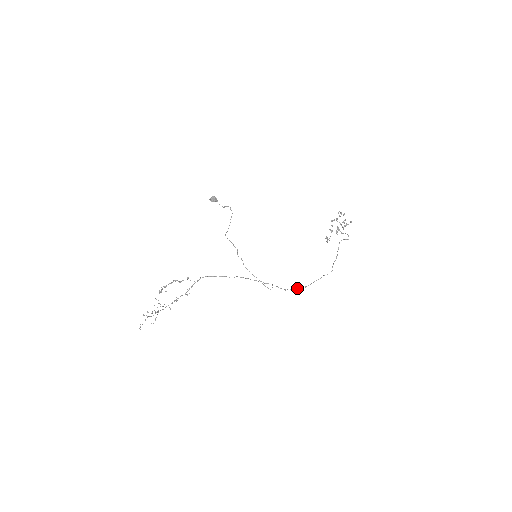
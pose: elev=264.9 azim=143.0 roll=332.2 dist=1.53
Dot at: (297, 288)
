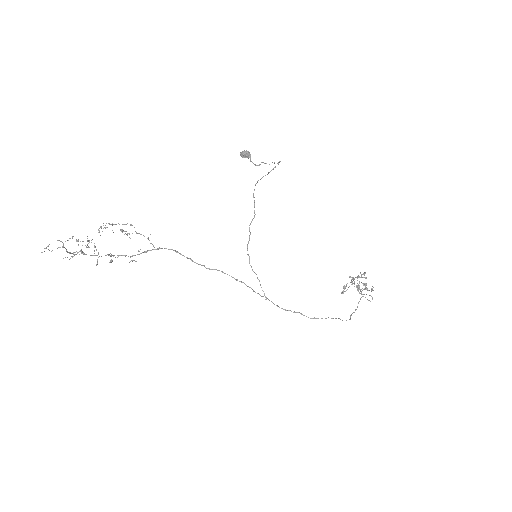
Dot at: (302, 314)
